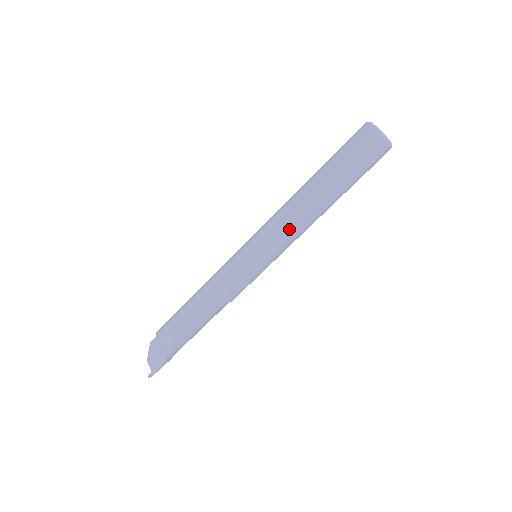
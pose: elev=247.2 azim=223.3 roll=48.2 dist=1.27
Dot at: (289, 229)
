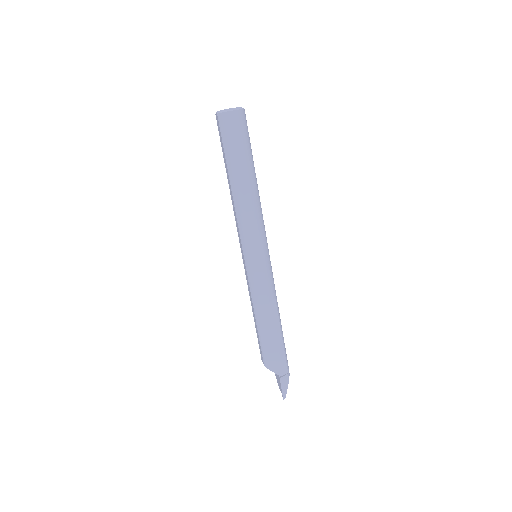
Dot at: (241, 221)
